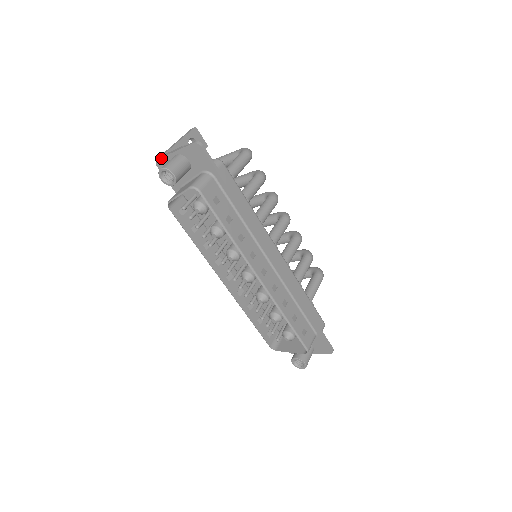
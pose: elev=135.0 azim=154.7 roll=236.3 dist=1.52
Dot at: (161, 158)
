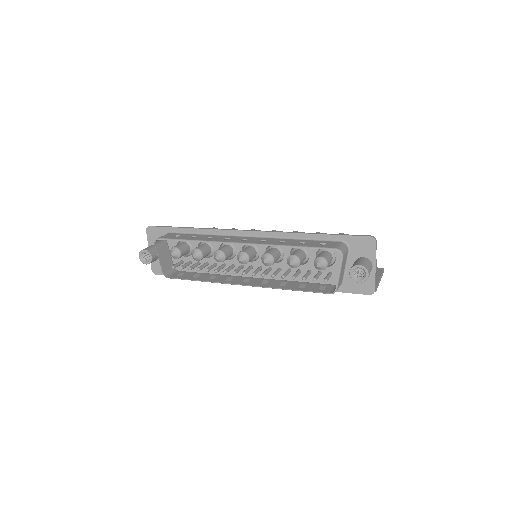
Dot at: (151, 266)
